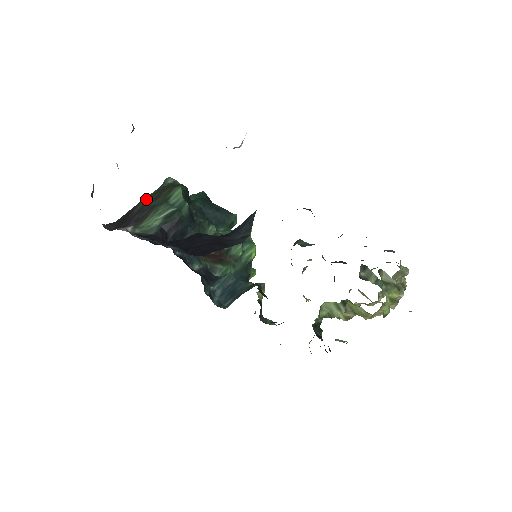
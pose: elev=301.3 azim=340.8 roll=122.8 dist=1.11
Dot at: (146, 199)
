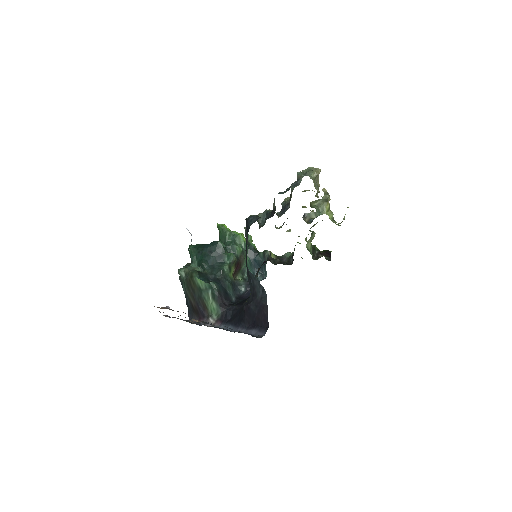
Dot at: (188, 293)
